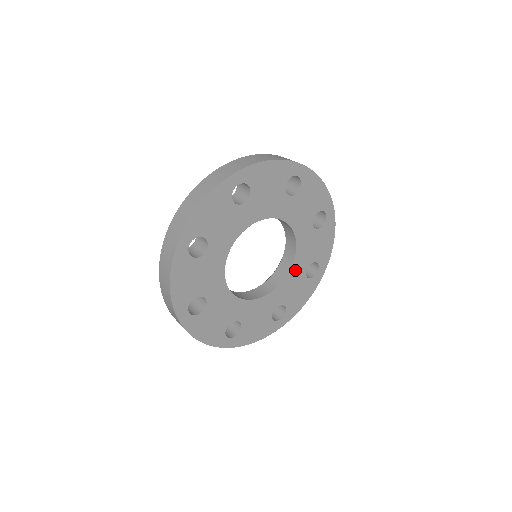
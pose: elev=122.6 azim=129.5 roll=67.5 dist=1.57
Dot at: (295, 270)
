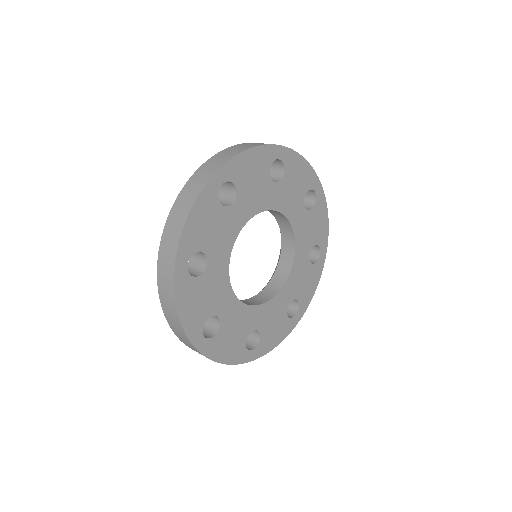
Dot at: (298, 259)
